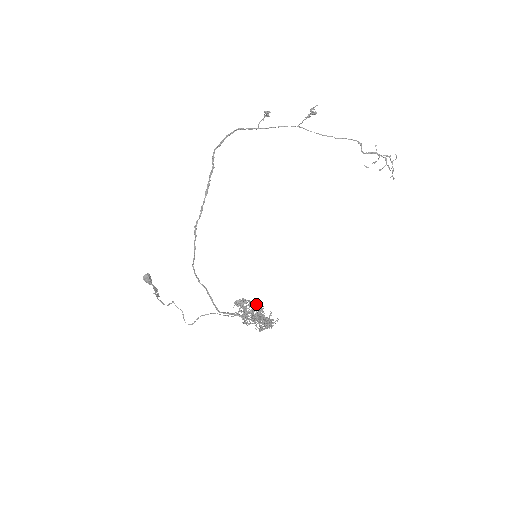
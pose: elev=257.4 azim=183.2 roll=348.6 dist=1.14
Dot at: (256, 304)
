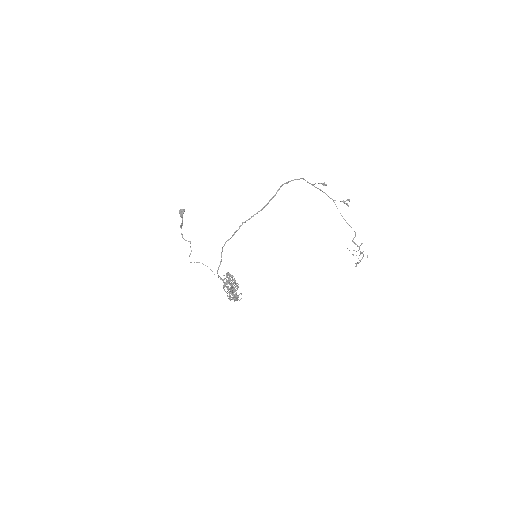
Dot at: occluded
